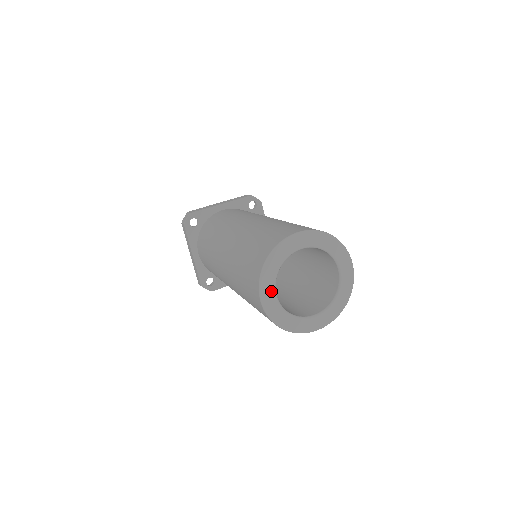
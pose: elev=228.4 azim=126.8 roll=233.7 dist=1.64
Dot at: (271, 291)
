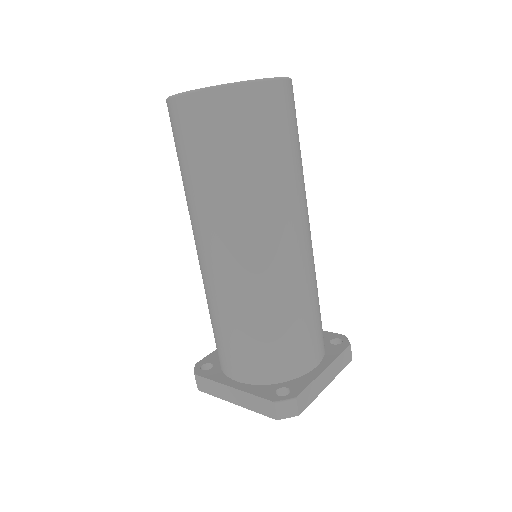
Dot at: occluded
